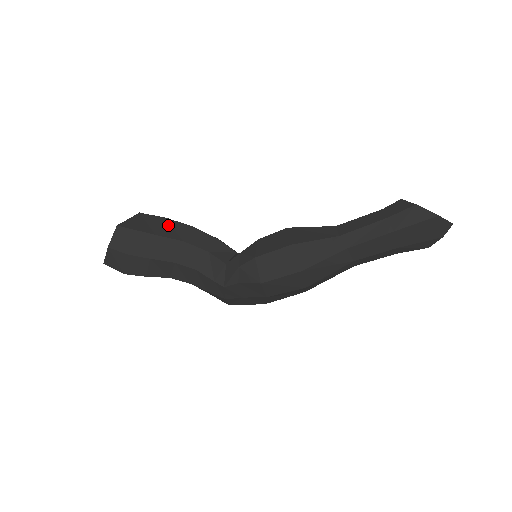
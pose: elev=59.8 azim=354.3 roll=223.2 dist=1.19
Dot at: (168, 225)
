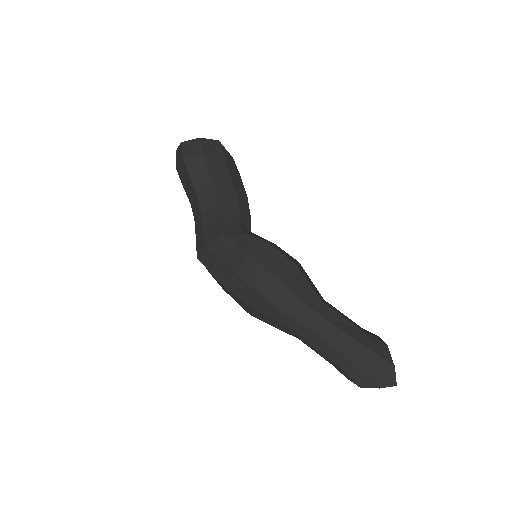
Dot at: (238, 179)
